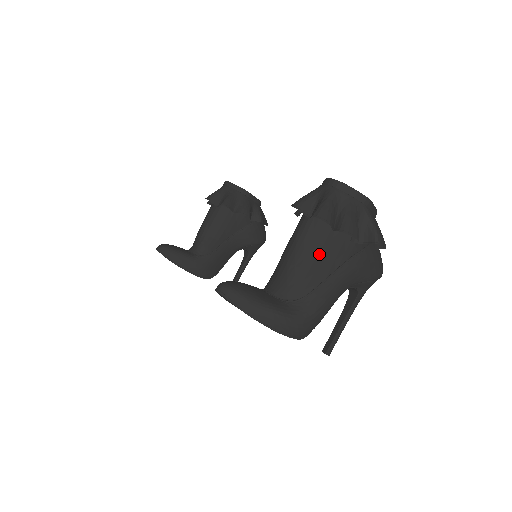
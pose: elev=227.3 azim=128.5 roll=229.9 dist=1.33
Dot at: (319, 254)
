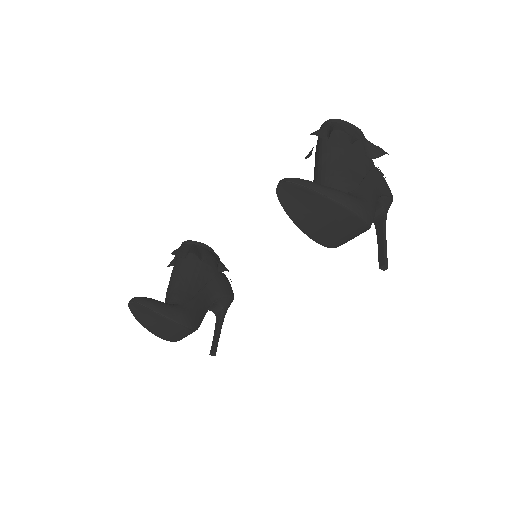
Dot at: (348, 162)
